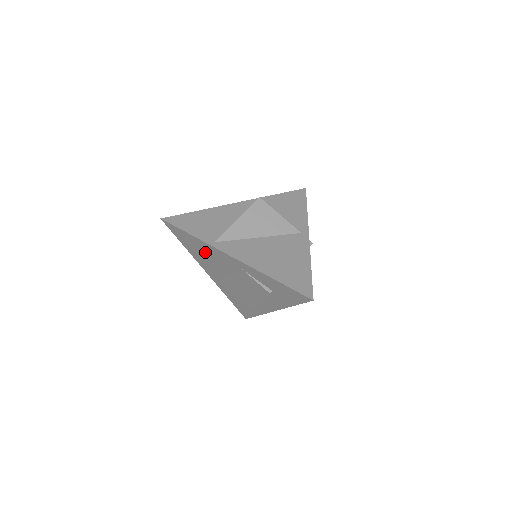
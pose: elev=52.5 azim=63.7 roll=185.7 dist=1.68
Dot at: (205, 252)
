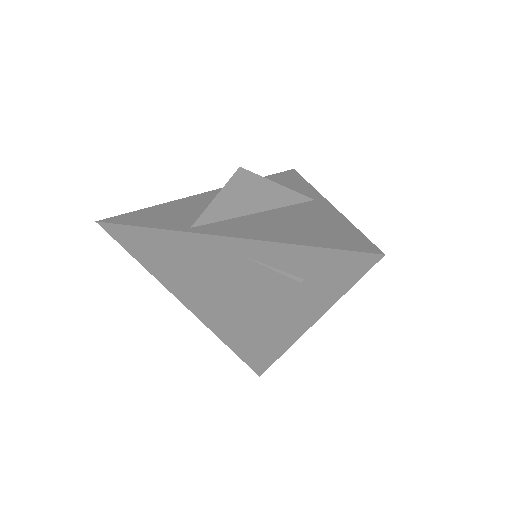
Dot at: (178, 256)
